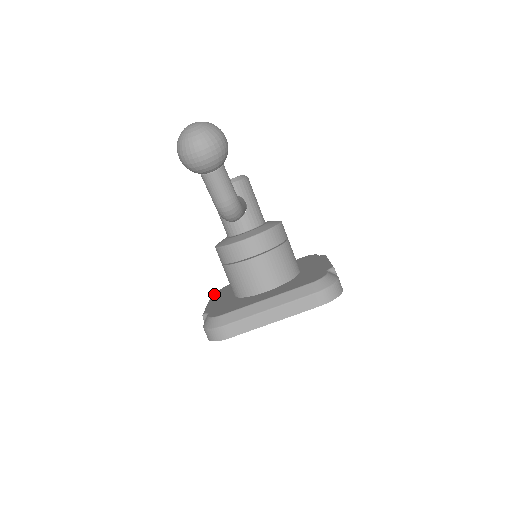
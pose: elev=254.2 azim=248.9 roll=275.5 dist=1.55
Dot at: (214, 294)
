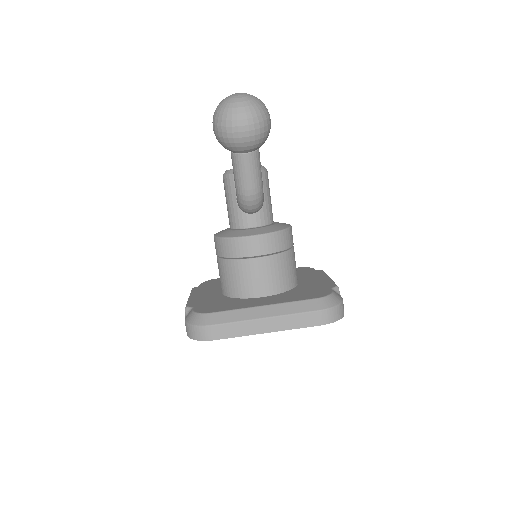
Dot at: occluded
